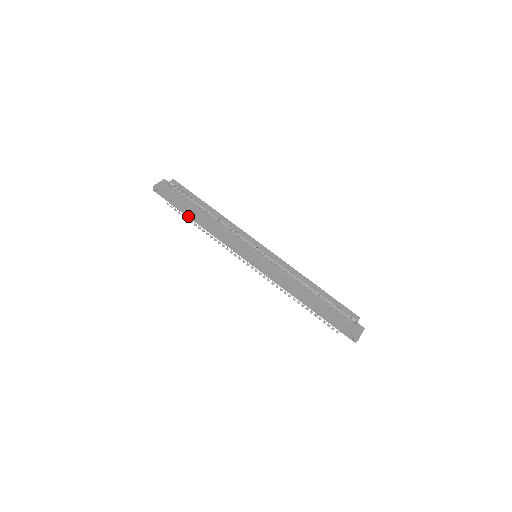
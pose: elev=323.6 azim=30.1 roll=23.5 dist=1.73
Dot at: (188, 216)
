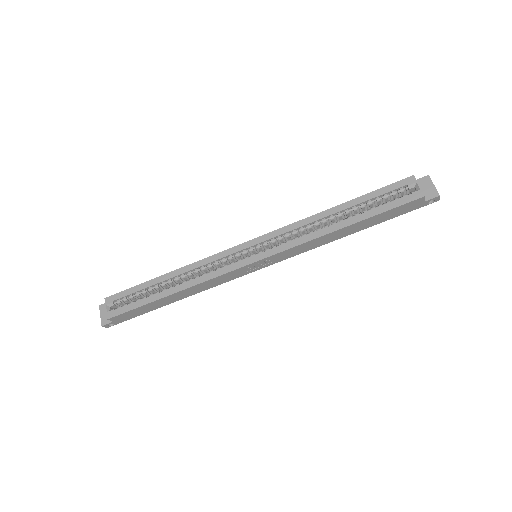
Dot at: occluded
